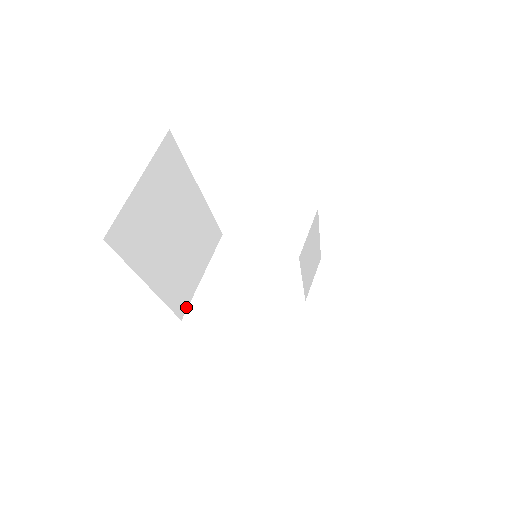
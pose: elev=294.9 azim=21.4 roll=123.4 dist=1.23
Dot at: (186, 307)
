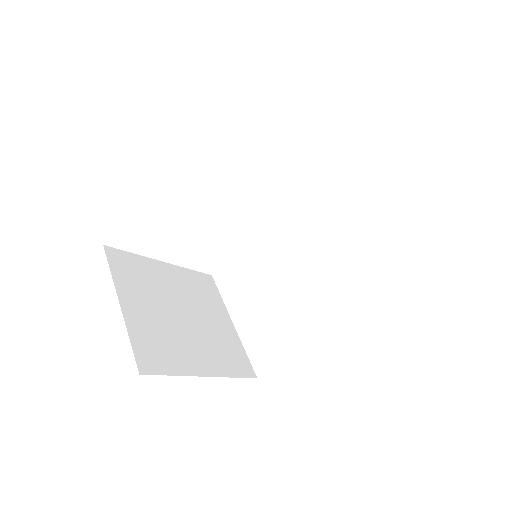
Dot at: (136, 351)
